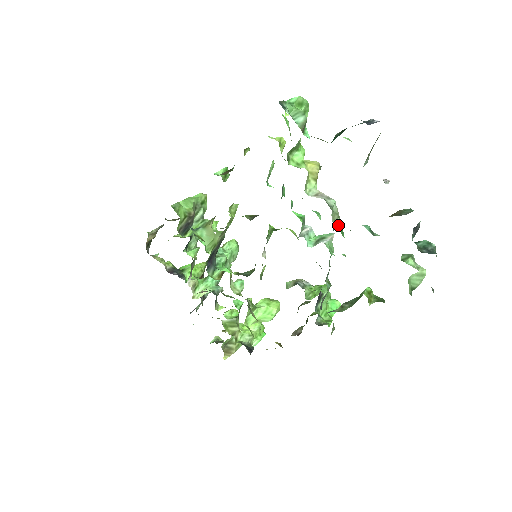
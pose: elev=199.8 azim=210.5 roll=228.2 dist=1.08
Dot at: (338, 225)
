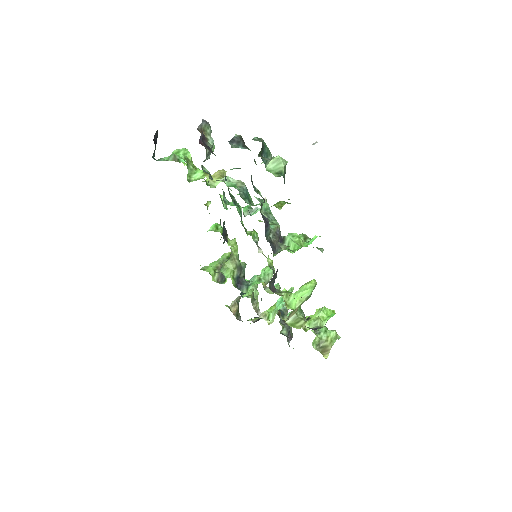
Dot at: (228, 185)
